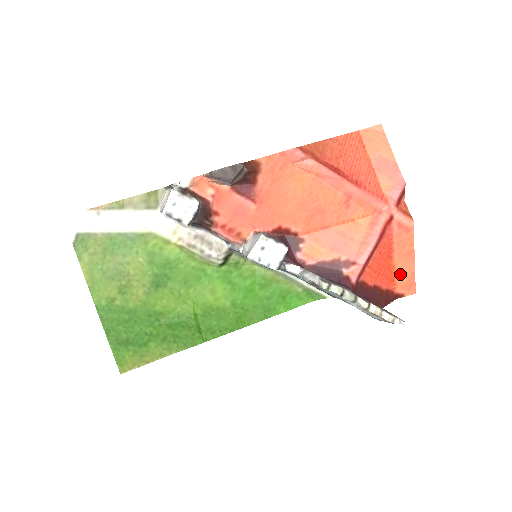
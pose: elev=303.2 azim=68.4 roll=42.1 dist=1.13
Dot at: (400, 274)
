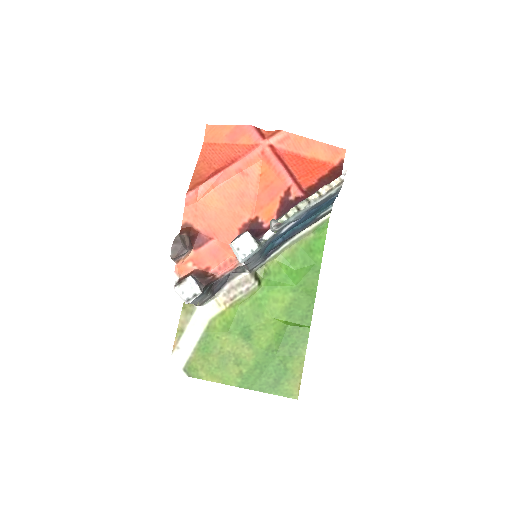
Dot at: (322, 156)
